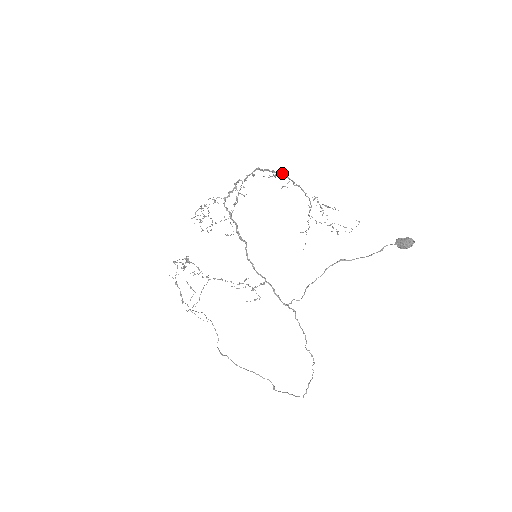
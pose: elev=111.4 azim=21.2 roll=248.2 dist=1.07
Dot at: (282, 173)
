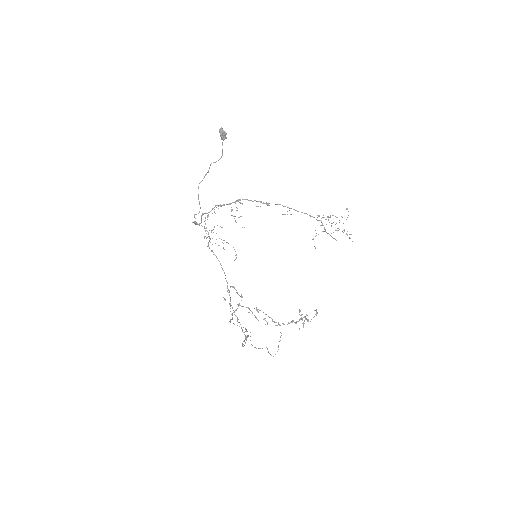
Dot at: (278, 204)
